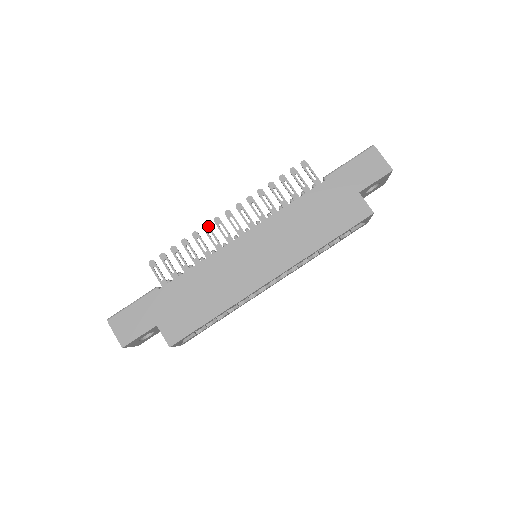
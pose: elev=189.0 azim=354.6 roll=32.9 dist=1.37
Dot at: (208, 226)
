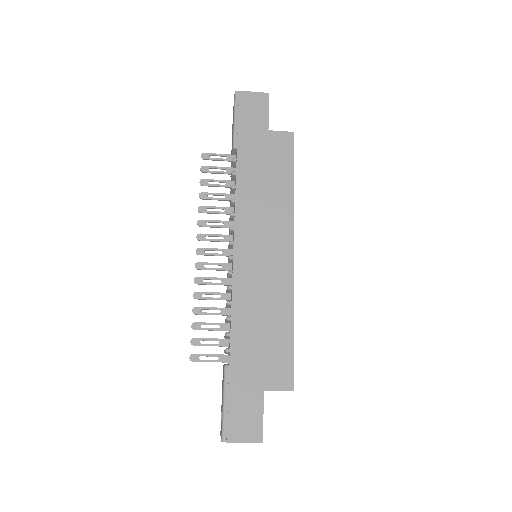
Dot at: (198, 278)
